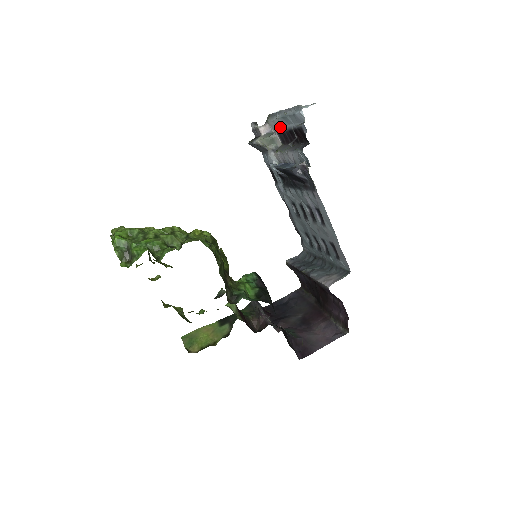
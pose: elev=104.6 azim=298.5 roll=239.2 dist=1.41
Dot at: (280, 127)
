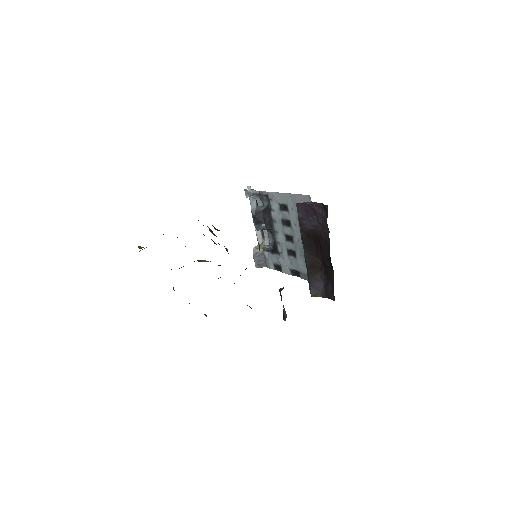
Dot at: (260, 231)
